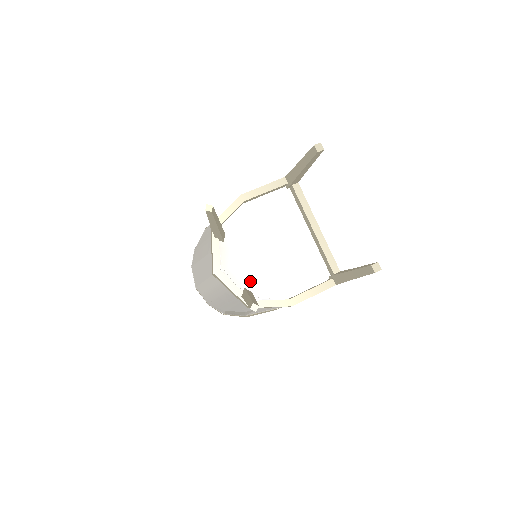
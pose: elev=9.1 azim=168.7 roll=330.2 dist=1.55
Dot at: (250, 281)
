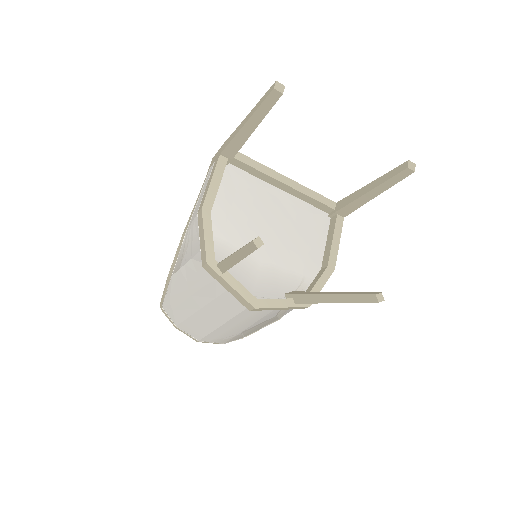
Dot at: (282, 283)
